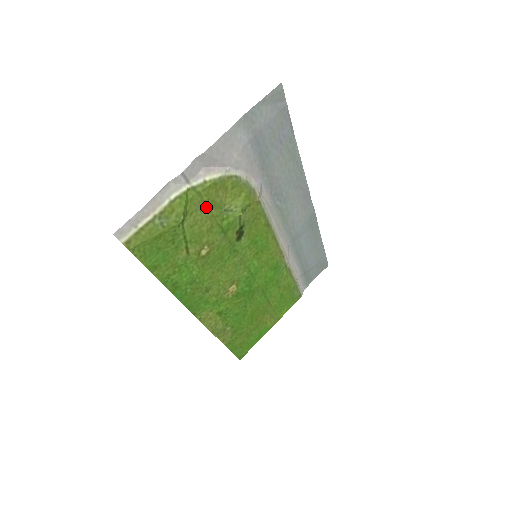
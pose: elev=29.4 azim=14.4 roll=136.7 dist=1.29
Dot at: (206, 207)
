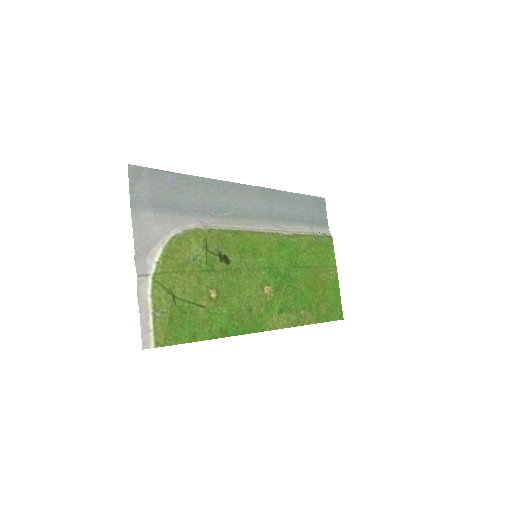
Dot at: (178, 273)
